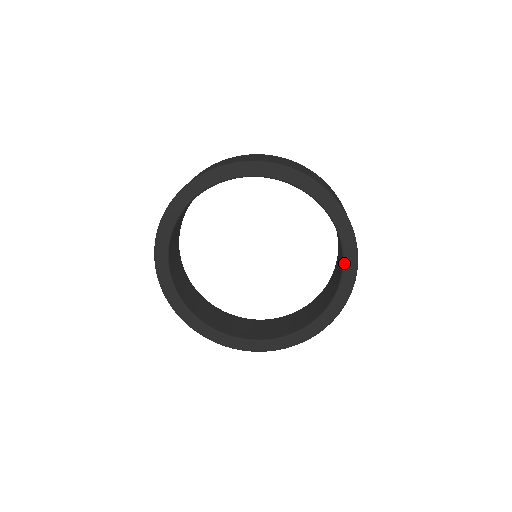
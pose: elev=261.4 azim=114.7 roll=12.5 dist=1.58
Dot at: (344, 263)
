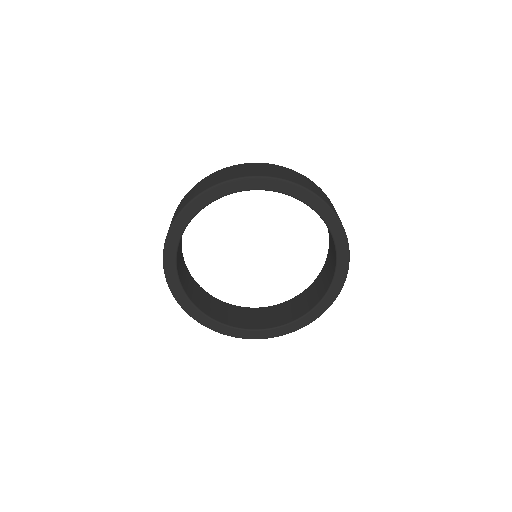
Dot at: (331, 232)
